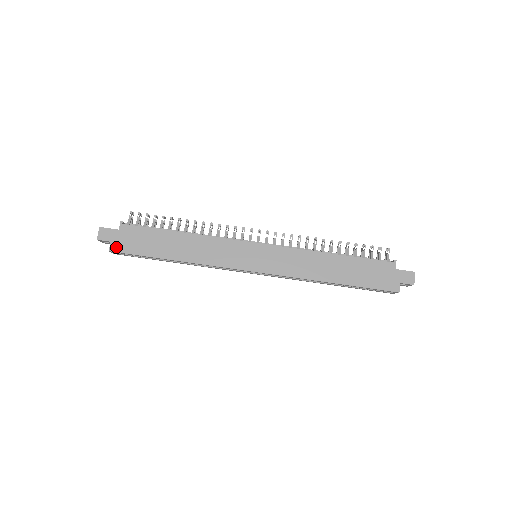
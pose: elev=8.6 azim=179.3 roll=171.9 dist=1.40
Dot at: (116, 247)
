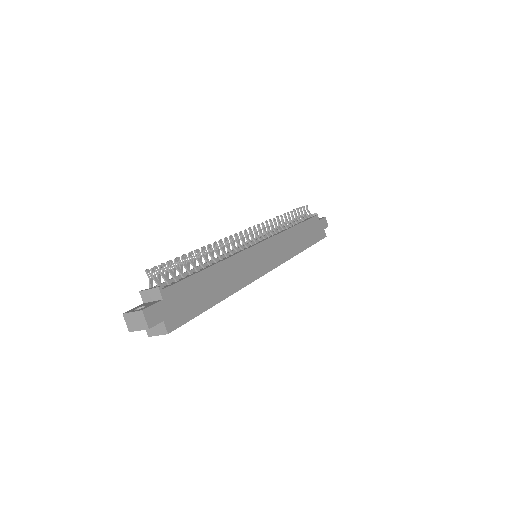
Dot at: (172, 323)
